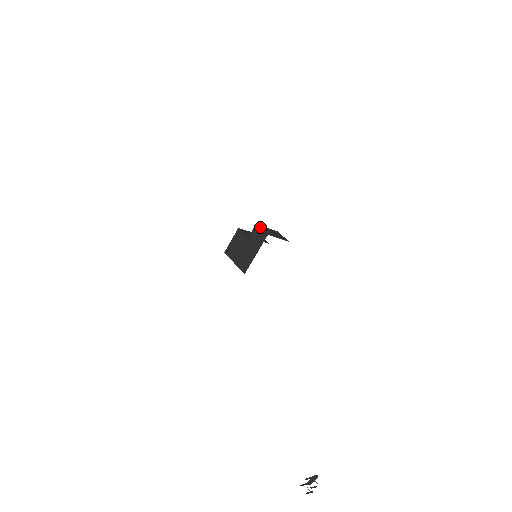
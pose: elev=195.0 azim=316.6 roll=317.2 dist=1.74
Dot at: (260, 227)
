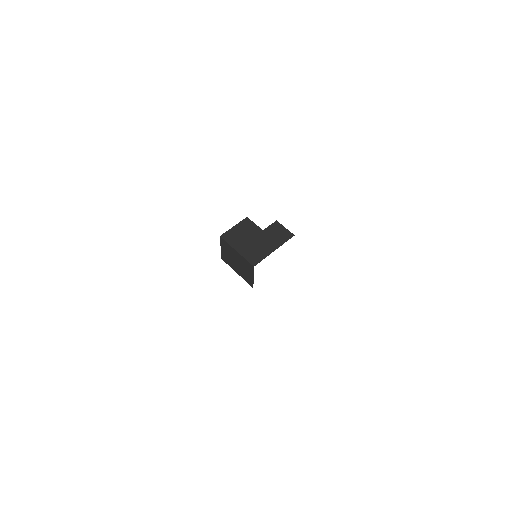
Dot at: (282, 225)
